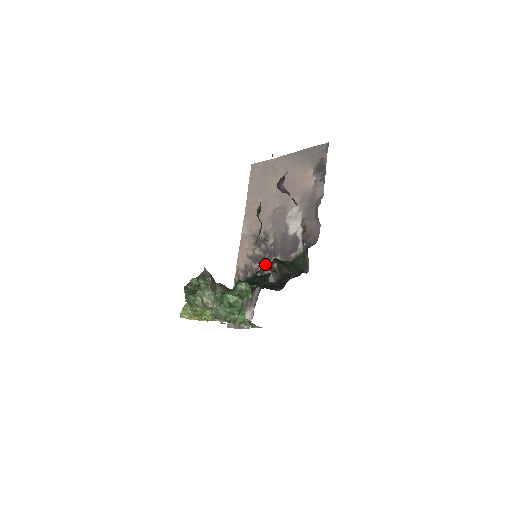
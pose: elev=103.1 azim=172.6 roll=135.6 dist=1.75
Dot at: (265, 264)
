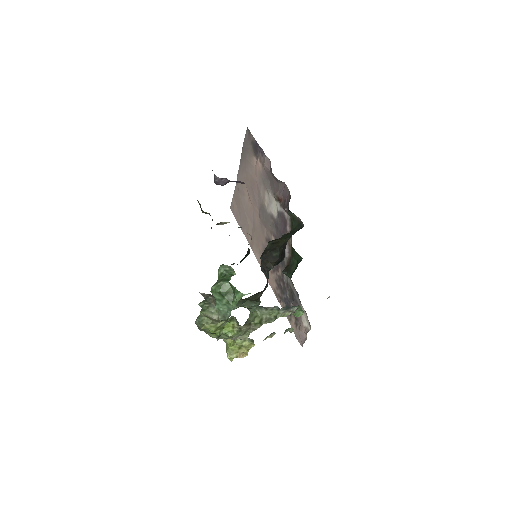
Dot at: (282, 262)
